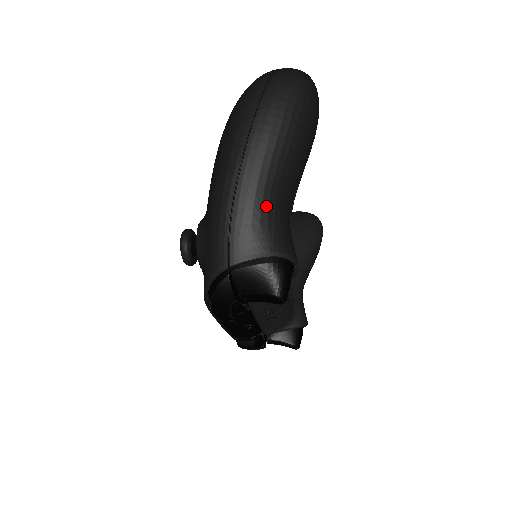
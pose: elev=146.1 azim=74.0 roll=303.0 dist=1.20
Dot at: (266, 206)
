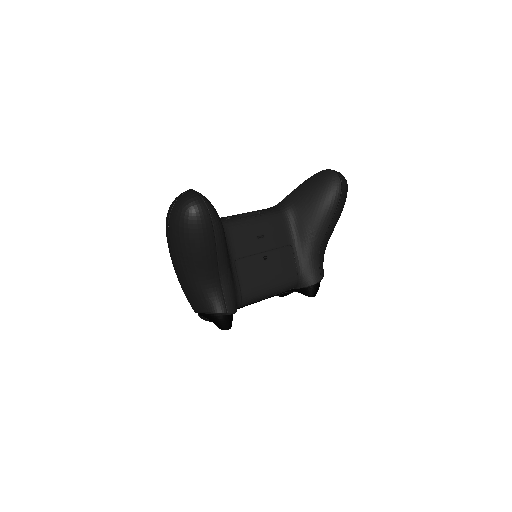
Dot at: (196, 290)
